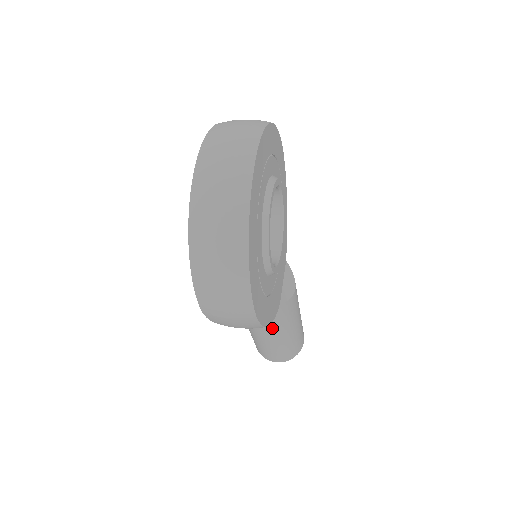
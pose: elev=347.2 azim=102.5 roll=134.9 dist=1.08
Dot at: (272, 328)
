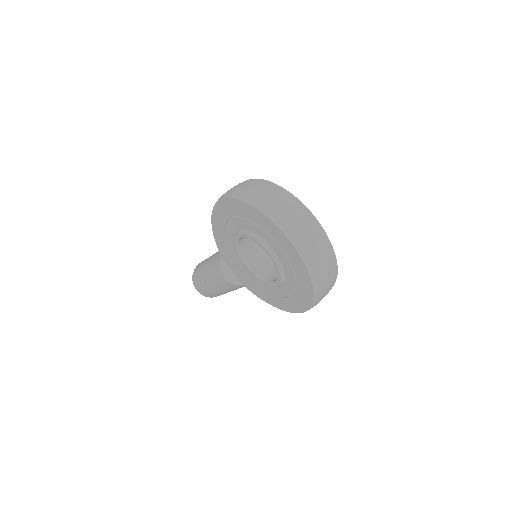
Dot at: occluded
